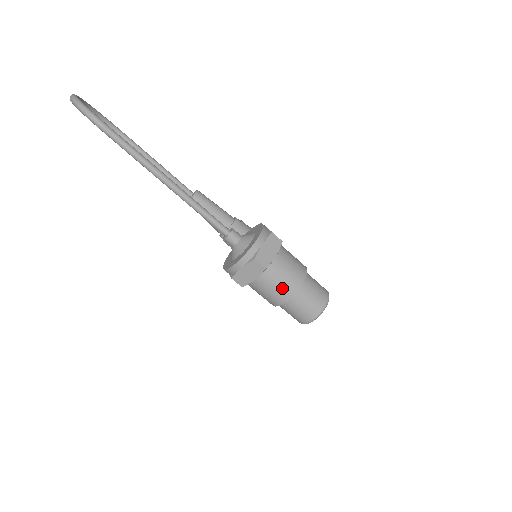
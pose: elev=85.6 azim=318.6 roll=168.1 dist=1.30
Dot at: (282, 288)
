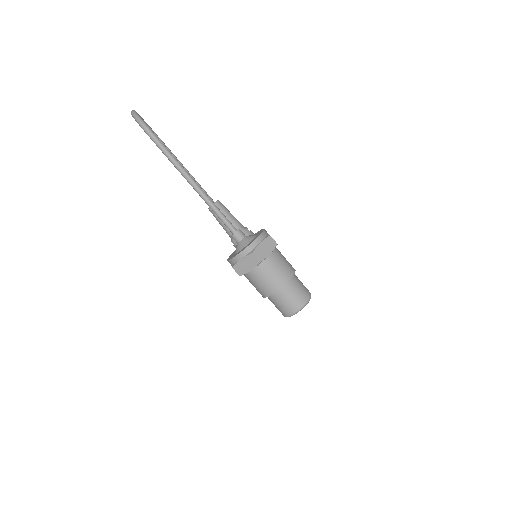
Dot at: (272, 281)
